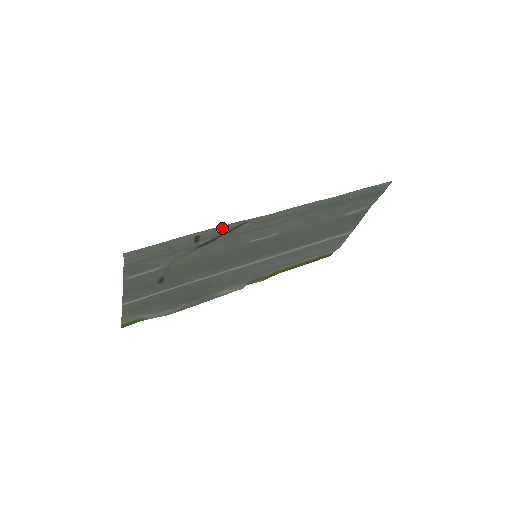
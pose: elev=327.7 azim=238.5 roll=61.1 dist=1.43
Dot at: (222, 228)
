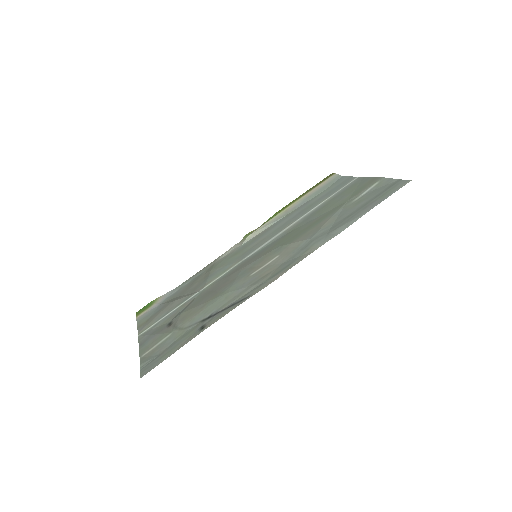
Dot at: (225, 313)
